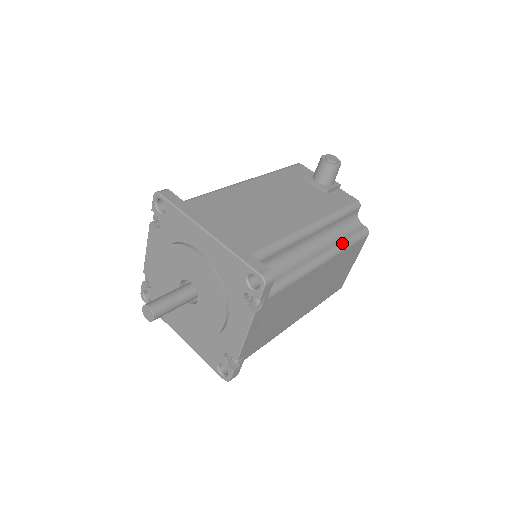
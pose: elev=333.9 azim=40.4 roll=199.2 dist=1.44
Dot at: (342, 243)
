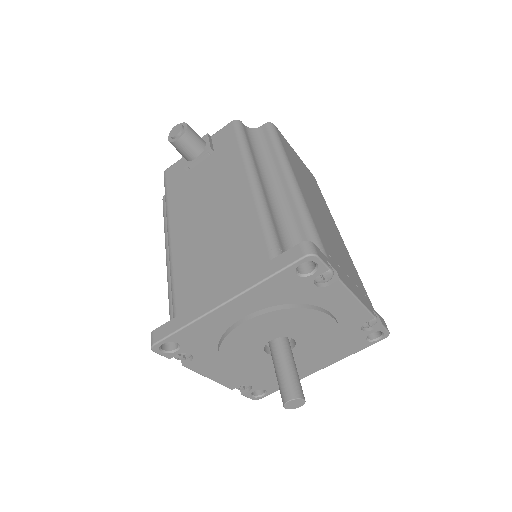
Dot at: (278, 155)
